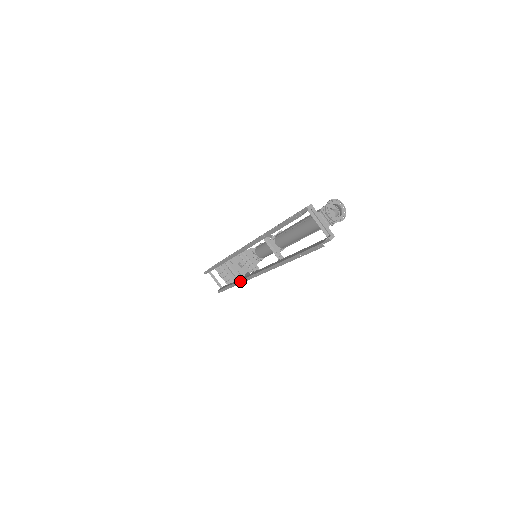
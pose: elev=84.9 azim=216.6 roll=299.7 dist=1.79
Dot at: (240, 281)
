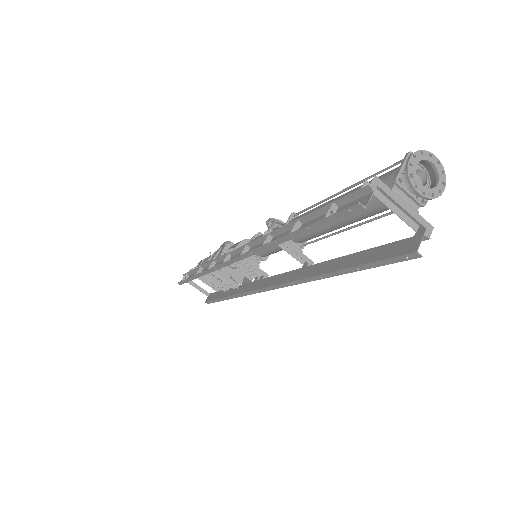
Dot at: (239, 294)
